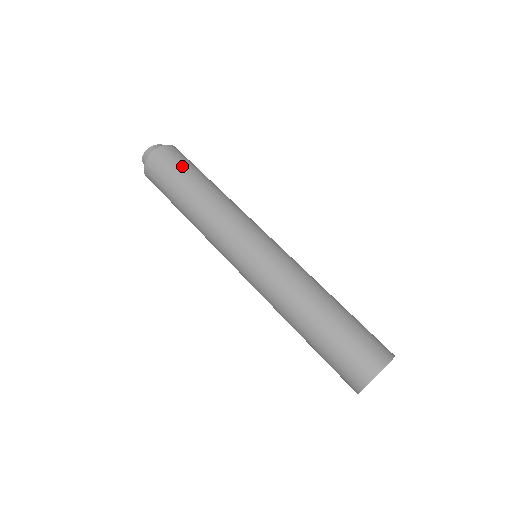
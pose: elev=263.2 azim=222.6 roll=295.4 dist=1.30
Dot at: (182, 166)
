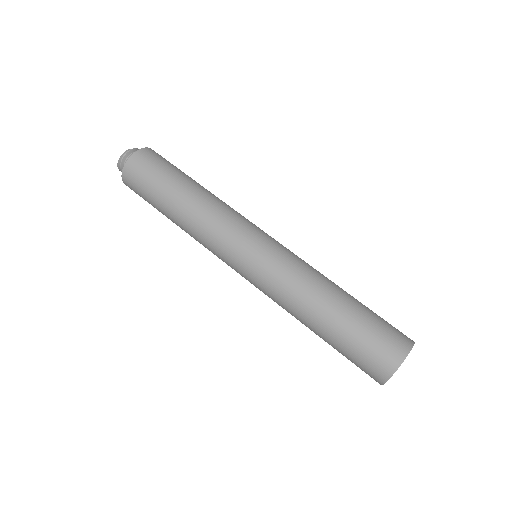
Dot at: (172, 166)
